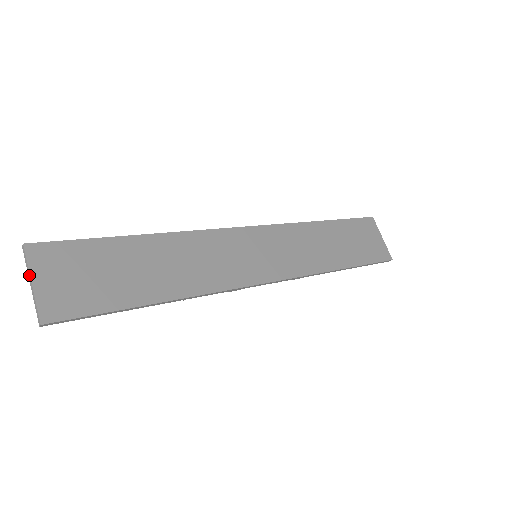
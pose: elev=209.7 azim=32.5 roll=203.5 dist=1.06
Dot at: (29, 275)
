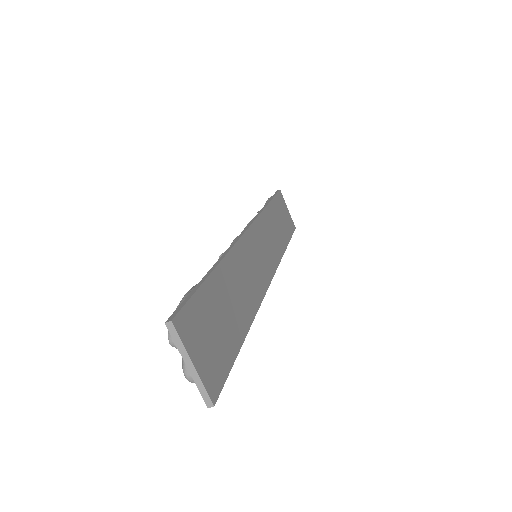
Dot at: (187, 356)
